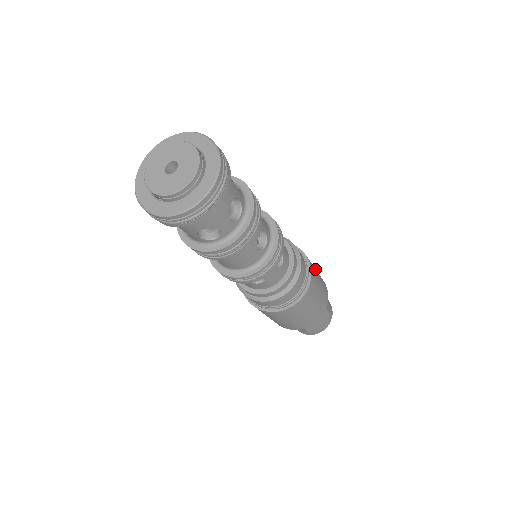
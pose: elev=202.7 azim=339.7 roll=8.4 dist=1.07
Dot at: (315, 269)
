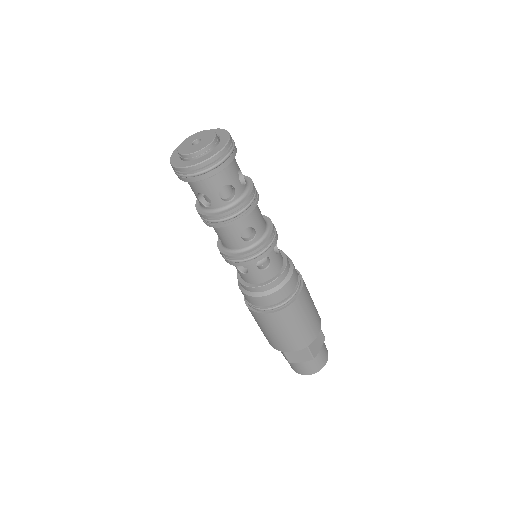
Dot at: (310, 306)
